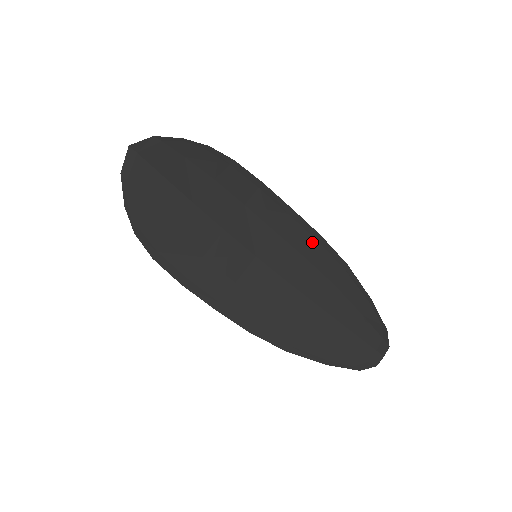
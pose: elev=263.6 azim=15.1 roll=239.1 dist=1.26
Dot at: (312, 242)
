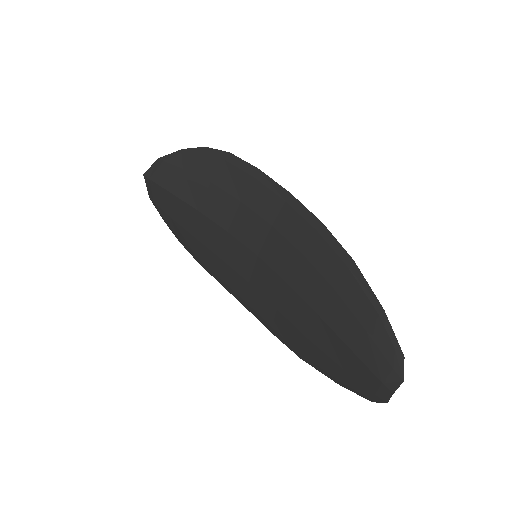
Dot at: (311, 233)
